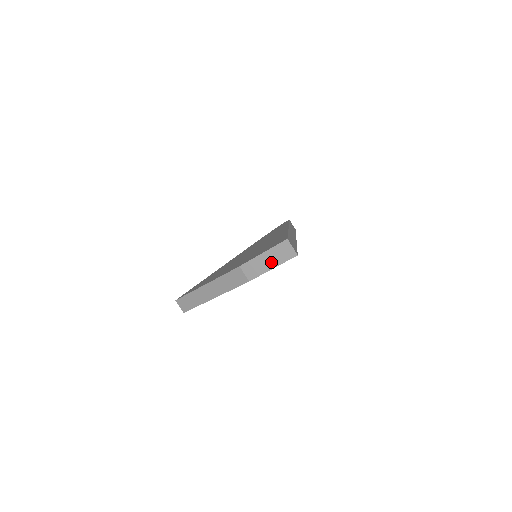
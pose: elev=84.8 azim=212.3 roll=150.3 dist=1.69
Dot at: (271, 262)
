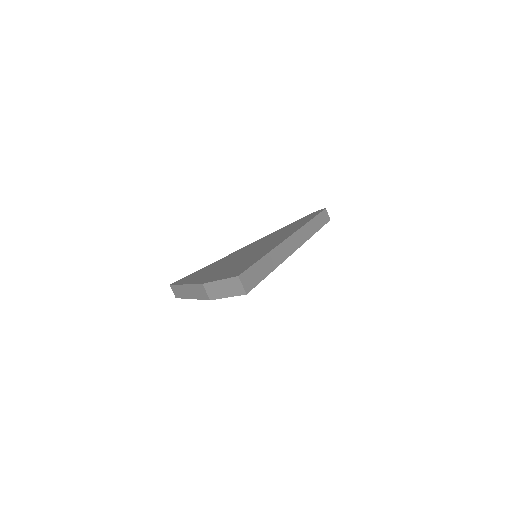
Dot at: (226, 291)
